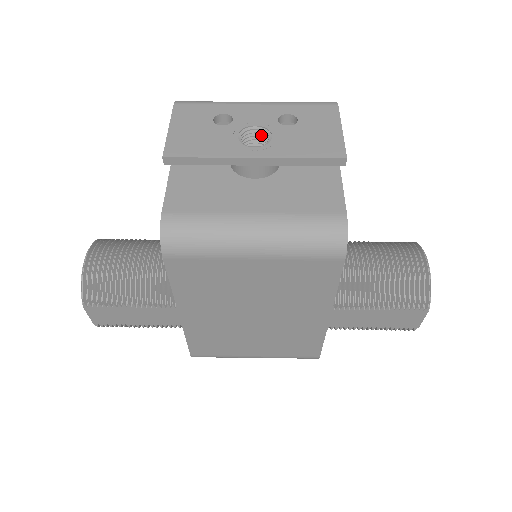
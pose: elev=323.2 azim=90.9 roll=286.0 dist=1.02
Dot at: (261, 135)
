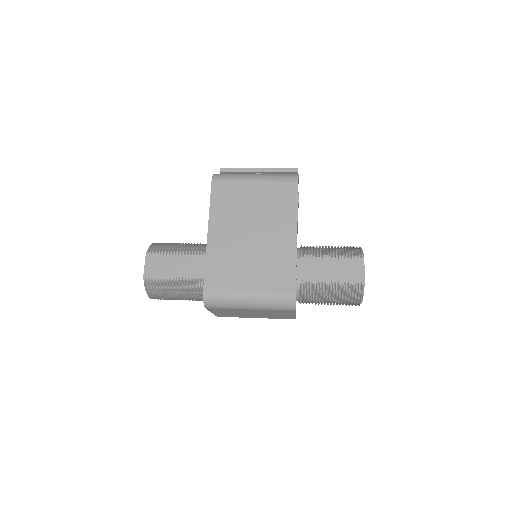
Dot at: occluded
